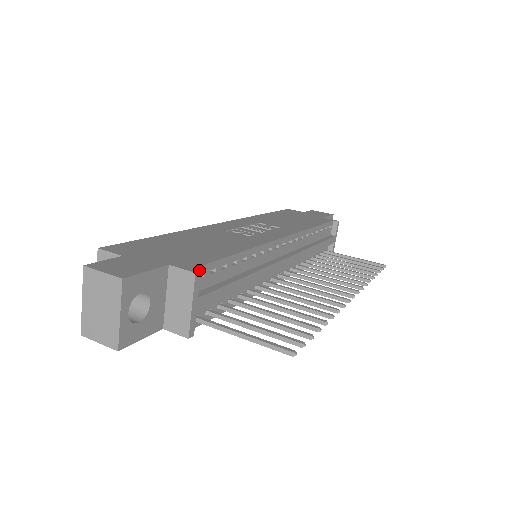
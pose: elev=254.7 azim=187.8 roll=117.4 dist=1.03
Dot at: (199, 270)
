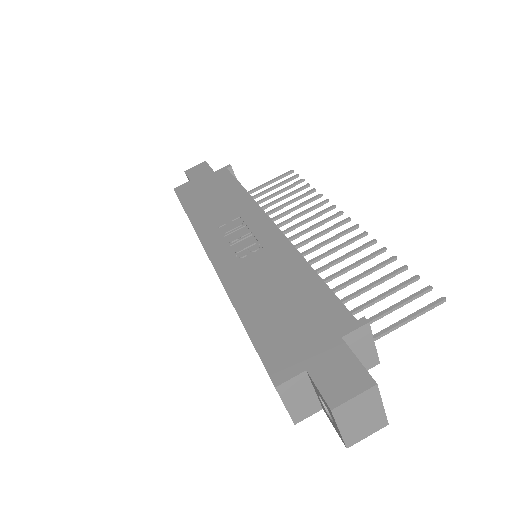
Dot at: (362, 317)
